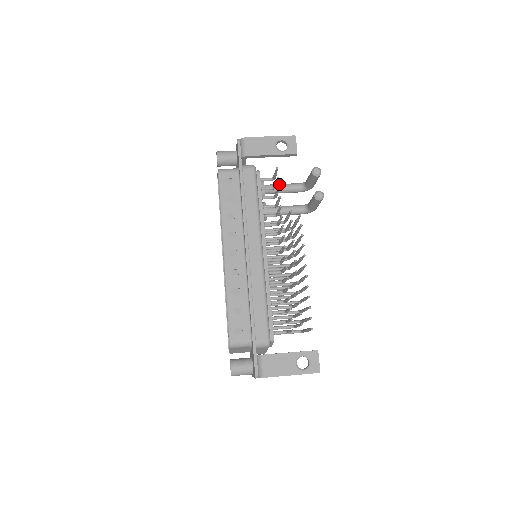
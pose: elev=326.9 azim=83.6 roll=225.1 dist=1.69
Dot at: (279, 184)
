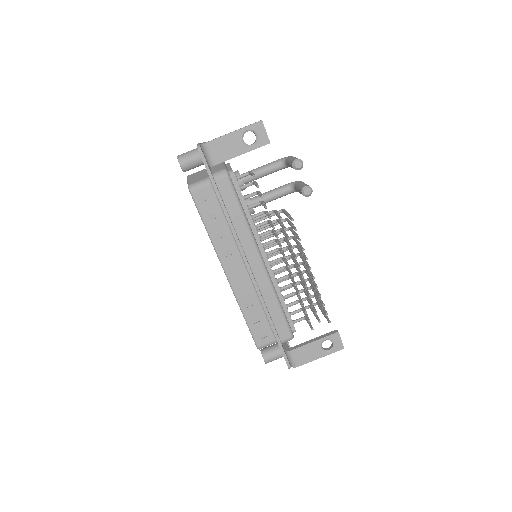
Dot at: (257, 170)
